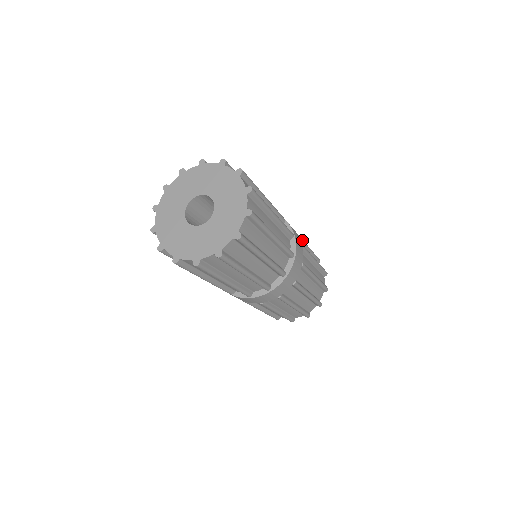
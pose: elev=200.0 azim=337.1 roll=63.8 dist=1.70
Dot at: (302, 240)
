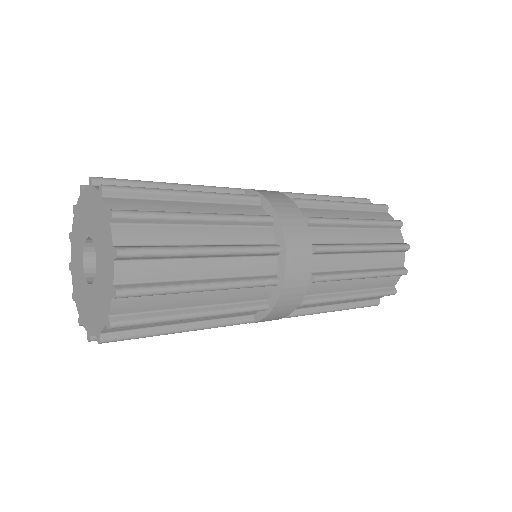
Dot at: (341, 279)
